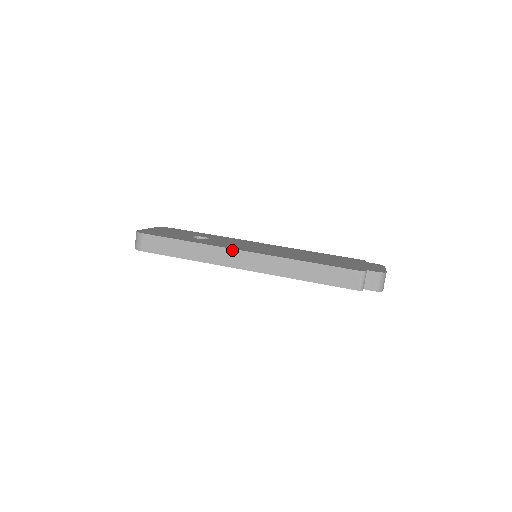
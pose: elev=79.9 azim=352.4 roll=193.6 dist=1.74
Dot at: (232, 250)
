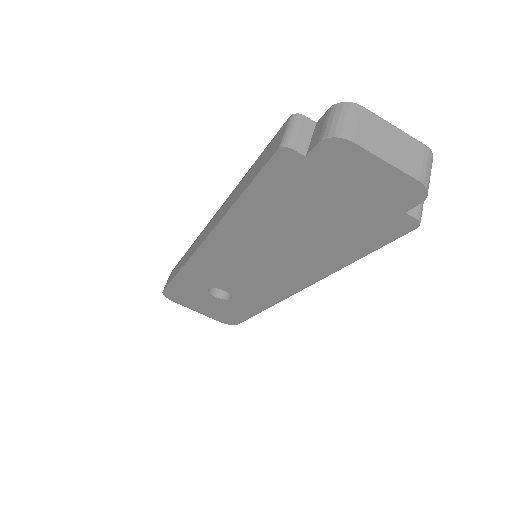
Dot at: (203, 231)
